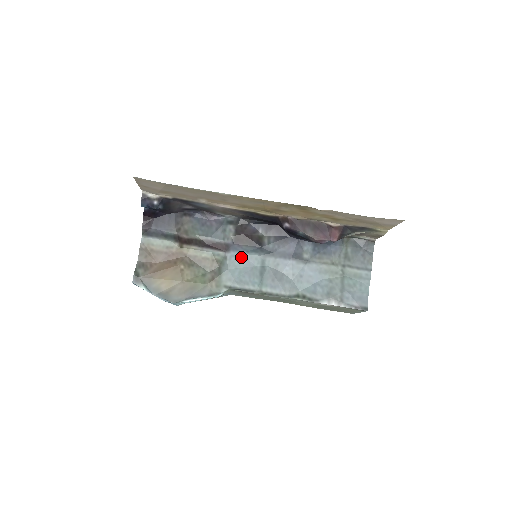
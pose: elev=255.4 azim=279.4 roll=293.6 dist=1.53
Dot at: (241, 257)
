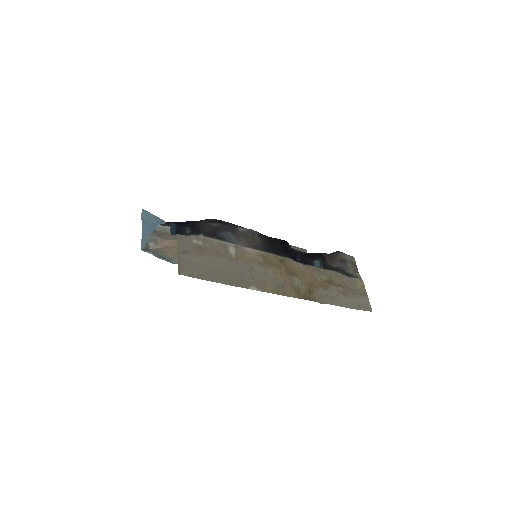
Dot at: occluded
